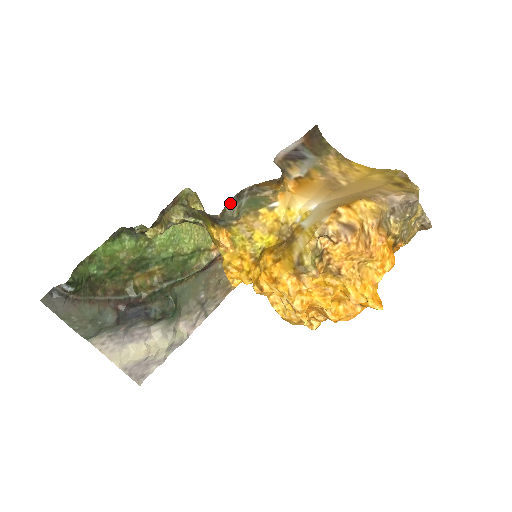
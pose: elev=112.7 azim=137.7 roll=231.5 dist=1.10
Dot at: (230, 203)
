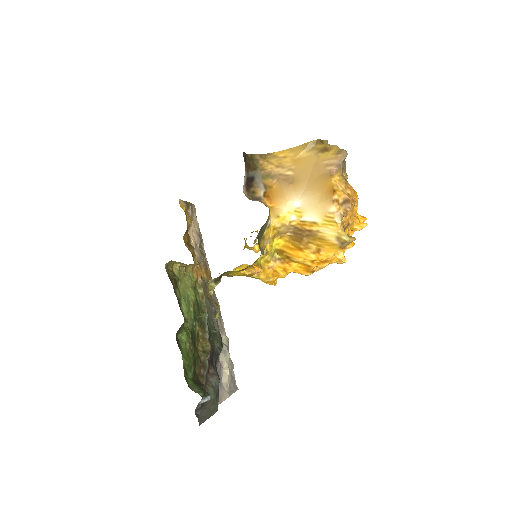
Dot at: (260, 250)
